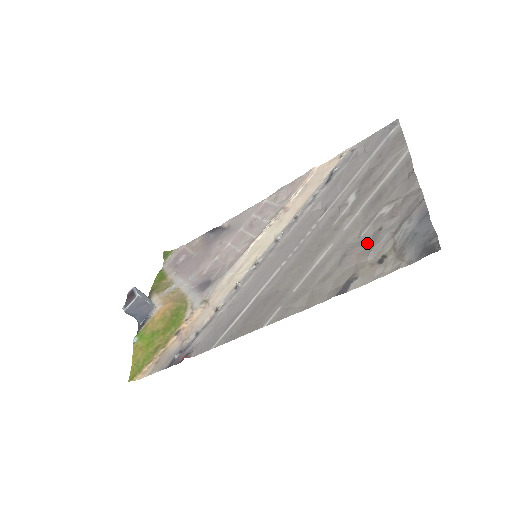
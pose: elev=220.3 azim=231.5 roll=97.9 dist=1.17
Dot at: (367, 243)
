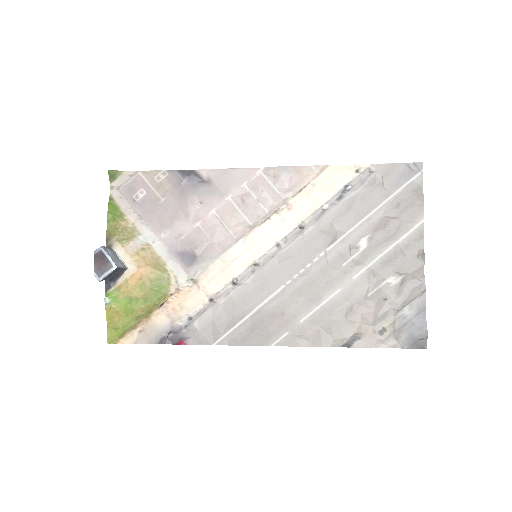
Dot at: (372, 307)
